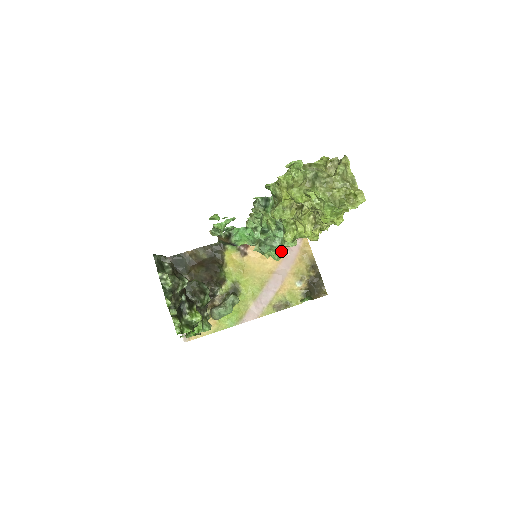
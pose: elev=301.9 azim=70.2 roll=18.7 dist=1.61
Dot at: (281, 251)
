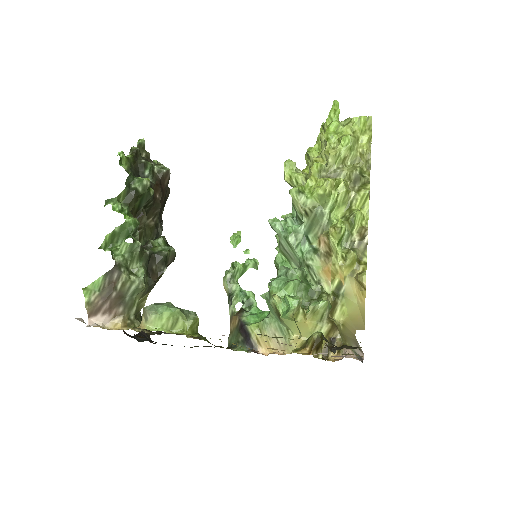
Dot at: occluded
